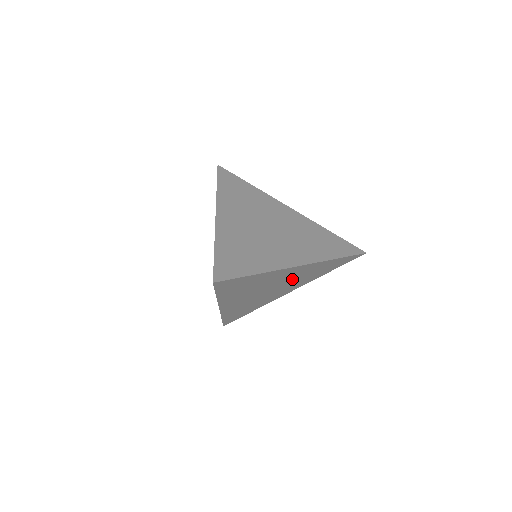
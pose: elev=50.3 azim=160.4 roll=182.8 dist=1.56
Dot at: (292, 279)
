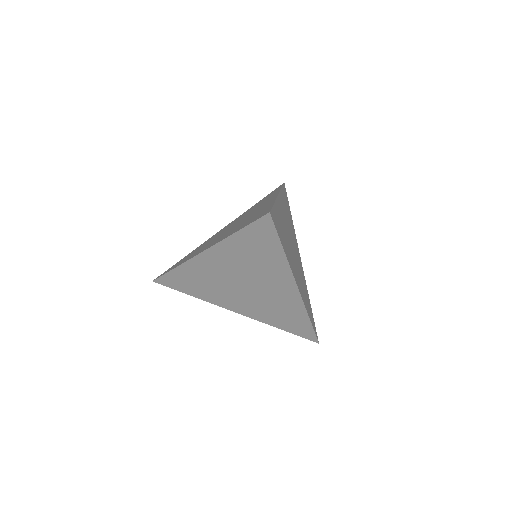
Dot at: (267, 297)
